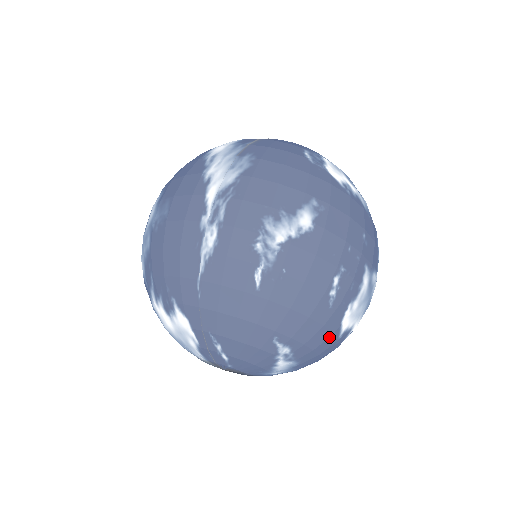
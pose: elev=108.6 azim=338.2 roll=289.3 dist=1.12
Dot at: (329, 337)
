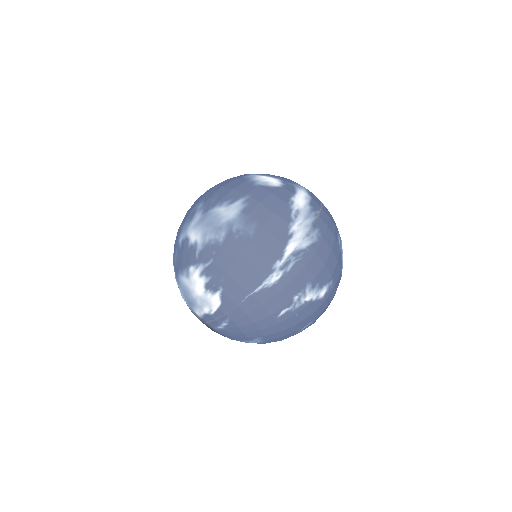
Dot at: occluded
